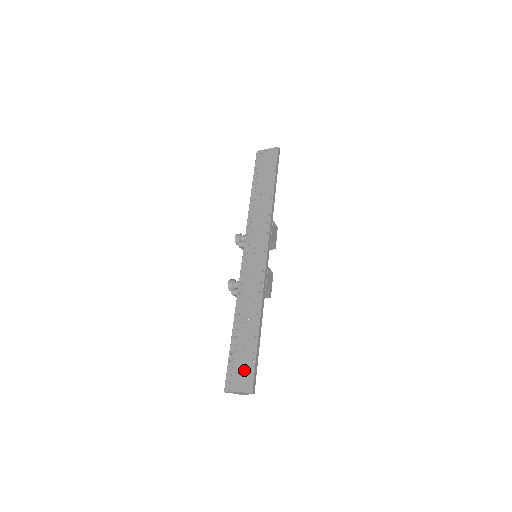
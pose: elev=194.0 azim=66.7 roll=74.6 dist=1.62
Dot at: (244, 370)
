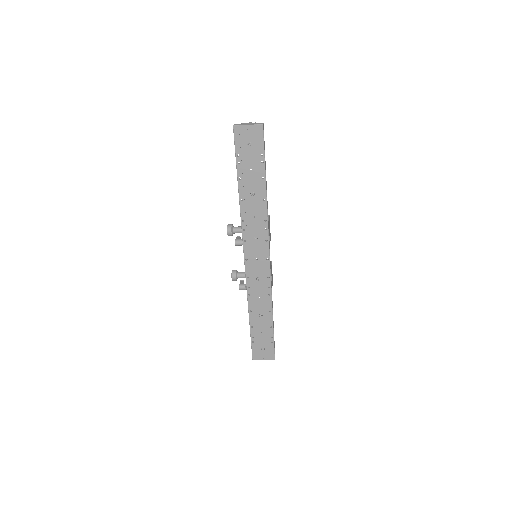
Dot at: (266, 348)
